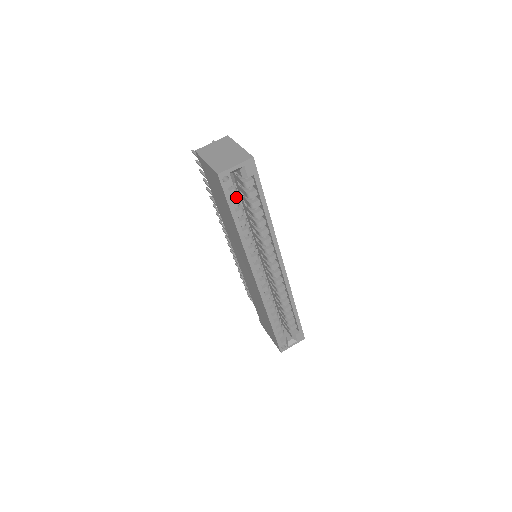
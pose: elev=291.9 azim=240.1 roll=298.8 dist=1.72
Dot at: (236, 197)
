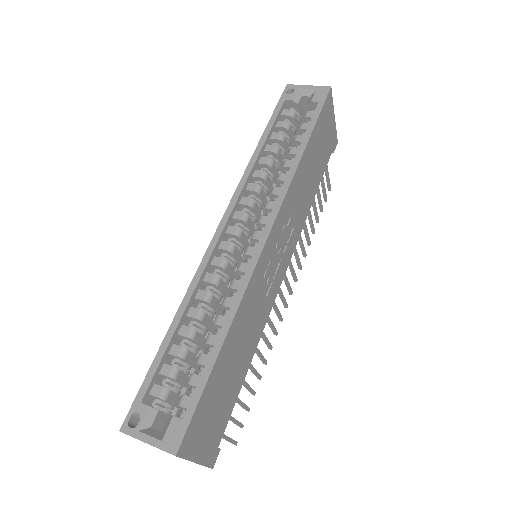
Dot at: (287, 124)
